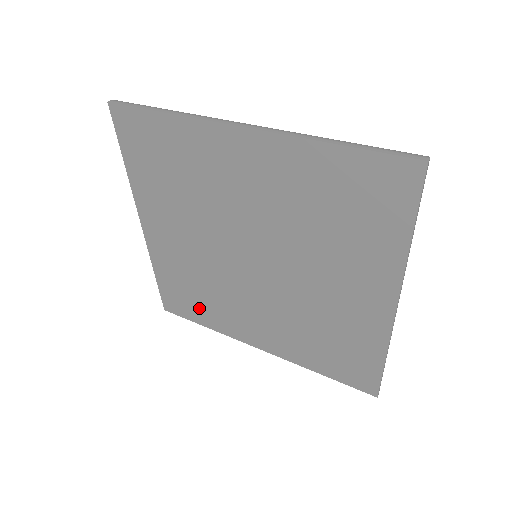
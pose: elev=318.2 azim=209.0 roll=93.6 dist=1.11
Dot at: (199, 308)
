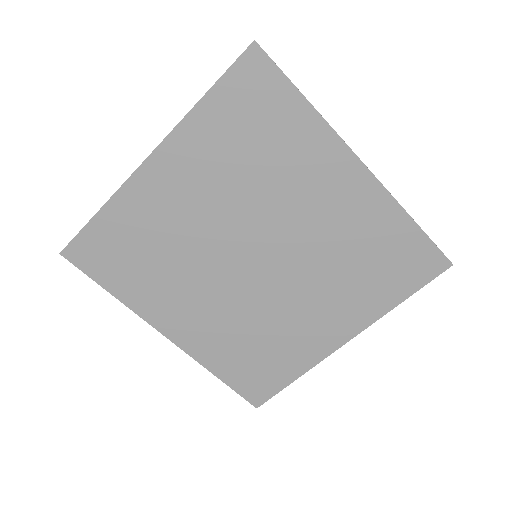
Dot at: (127, 272)
